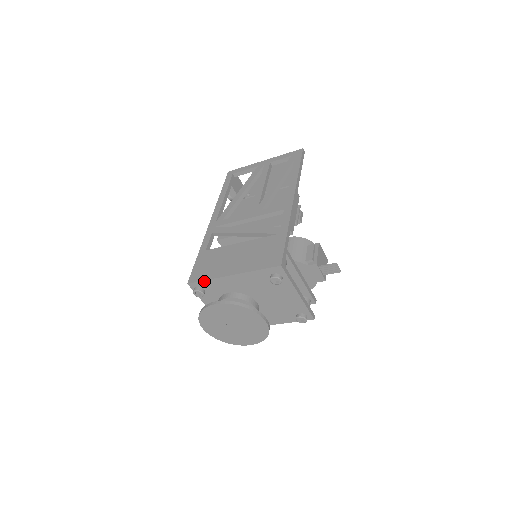
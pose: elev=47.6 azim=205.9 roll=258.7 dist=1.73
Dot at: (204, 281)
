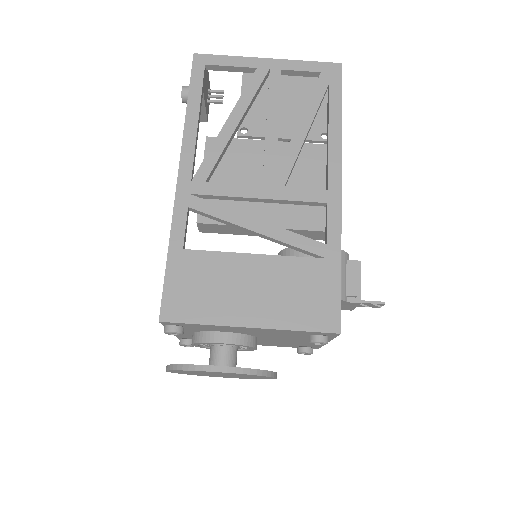
Dot at: (193, 324)
